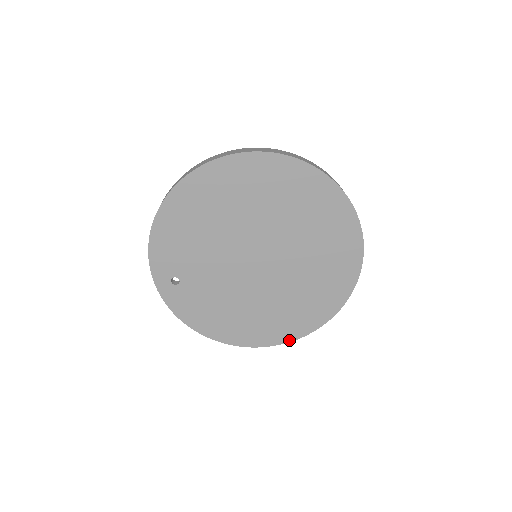
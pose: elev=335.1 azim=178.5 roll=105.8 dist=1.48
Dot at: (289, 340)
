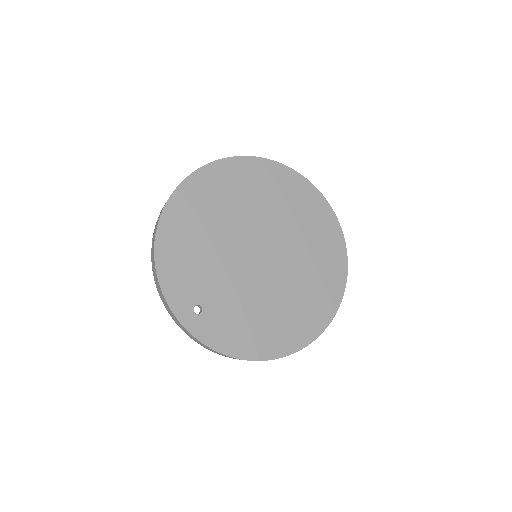
Dot at: (325, 326)
